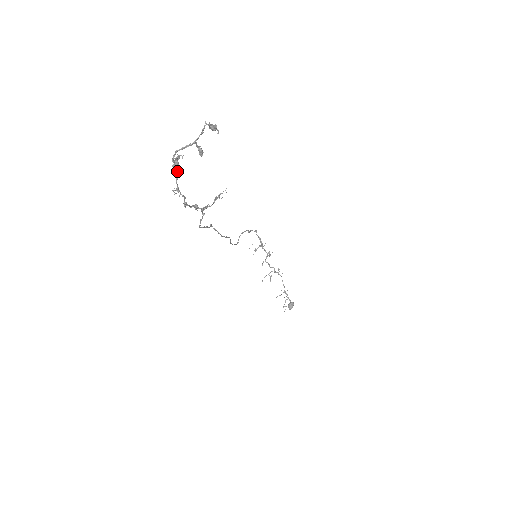
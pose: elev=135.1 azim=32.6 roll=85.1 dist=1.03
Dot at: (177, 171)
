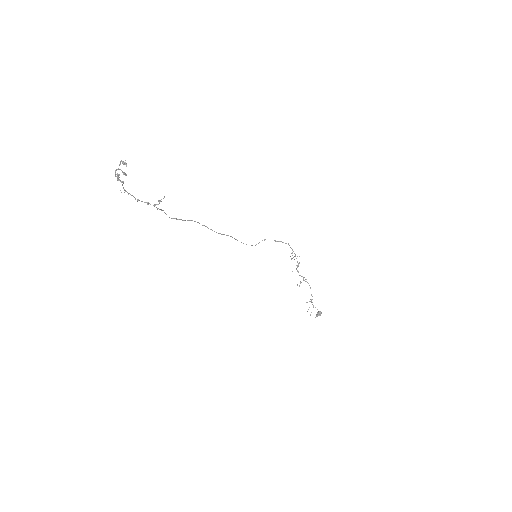
Dot at: (121, 181)
